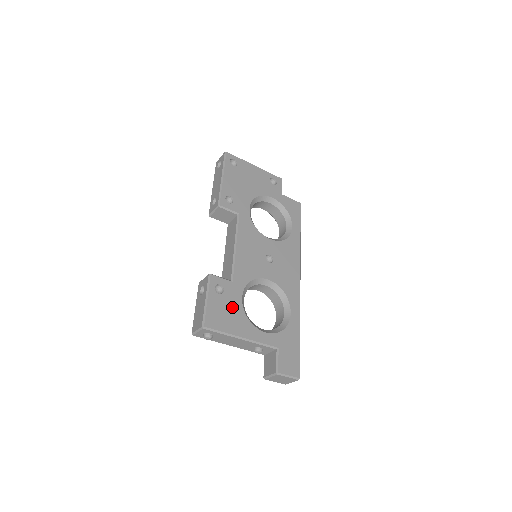
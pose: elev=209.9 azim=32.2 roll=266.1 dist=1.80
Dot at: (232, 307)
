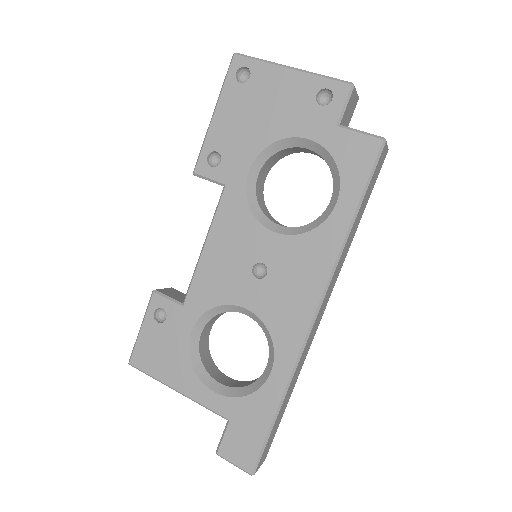
Dot at: (172, 344)
